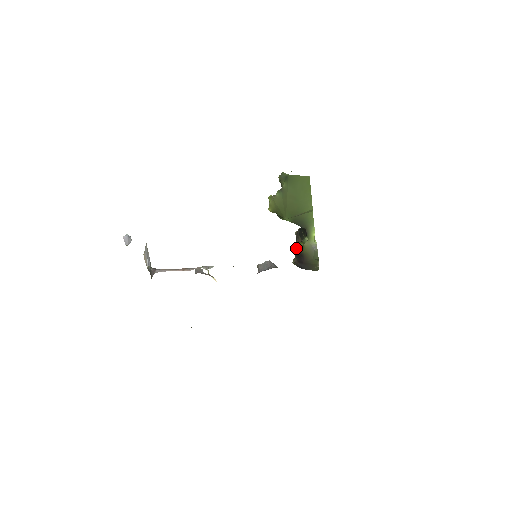
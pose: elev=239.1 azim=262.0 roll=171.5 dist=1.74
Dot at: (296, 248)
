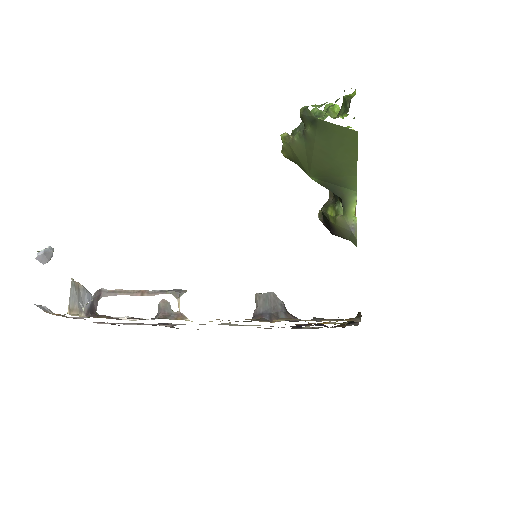
Dot at: (324, 213)
